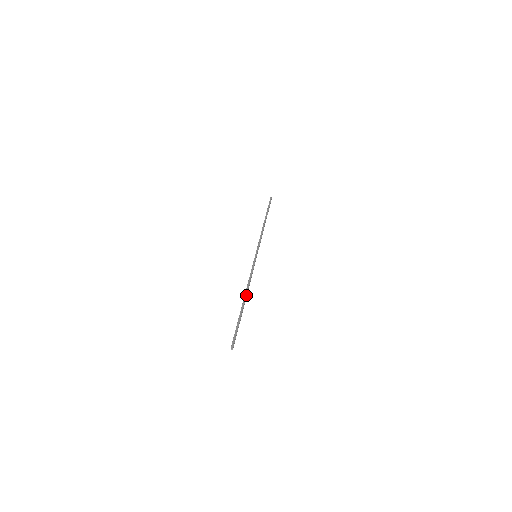
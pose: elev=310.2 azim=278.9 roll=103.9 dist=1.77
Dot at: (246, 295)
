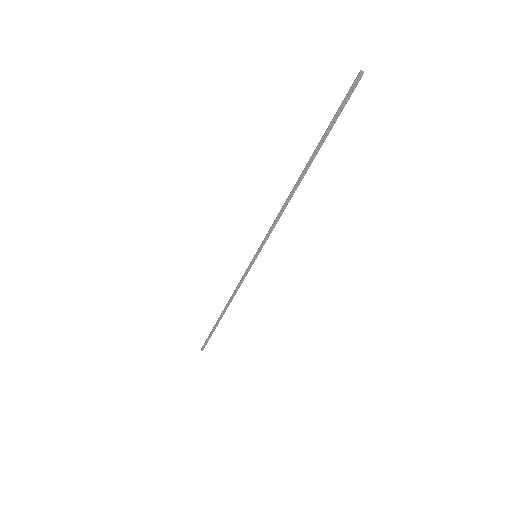
Dot at: occluded
